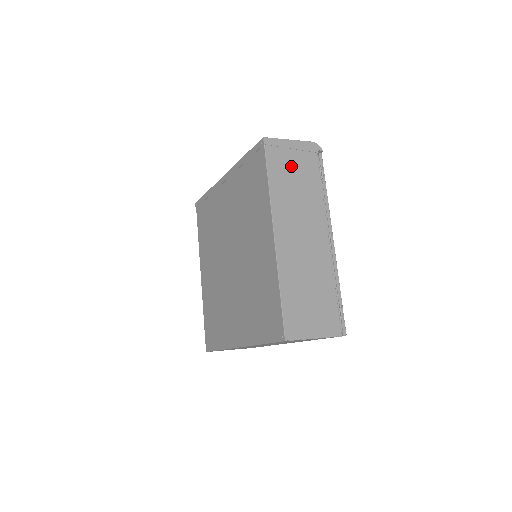
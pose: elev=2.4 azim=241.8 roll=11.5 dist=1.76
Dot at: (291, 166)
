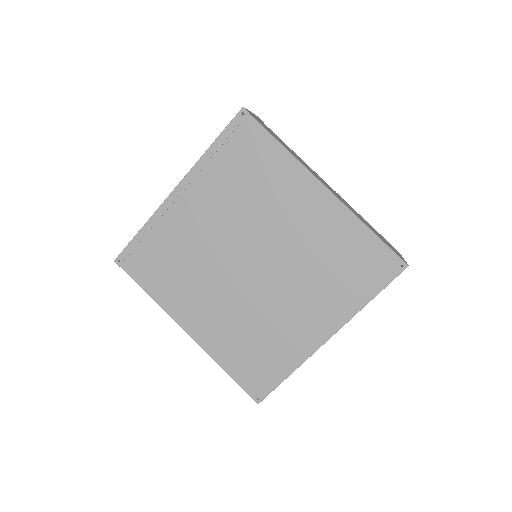
Dot at: (271, 132)
